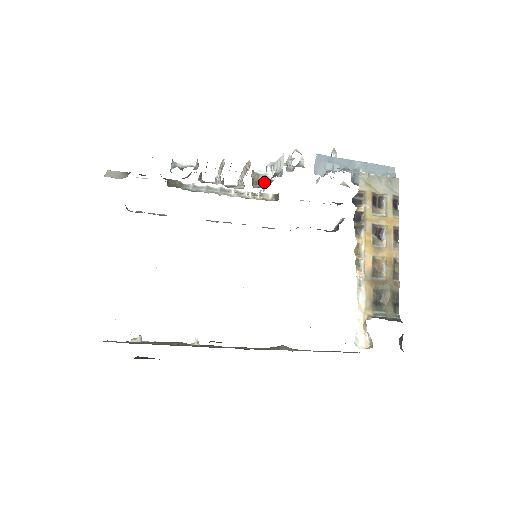
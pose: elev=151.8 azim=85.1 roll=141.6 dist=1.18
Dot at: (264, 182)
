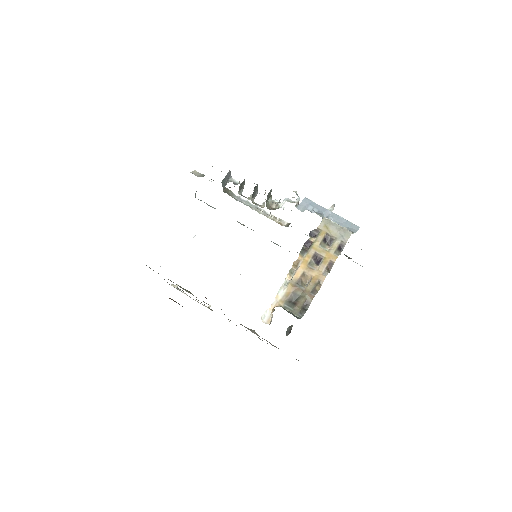
Dot at: (276, 208)
